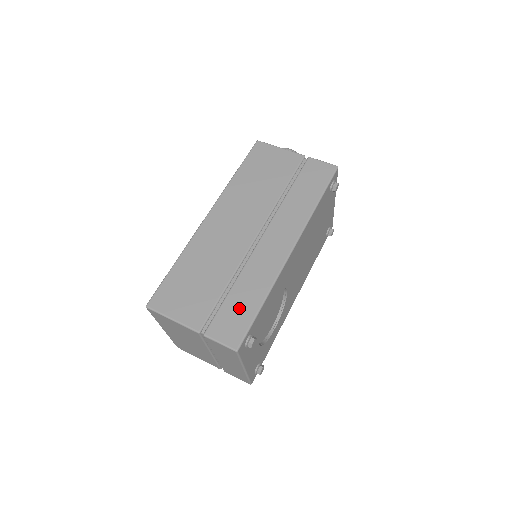
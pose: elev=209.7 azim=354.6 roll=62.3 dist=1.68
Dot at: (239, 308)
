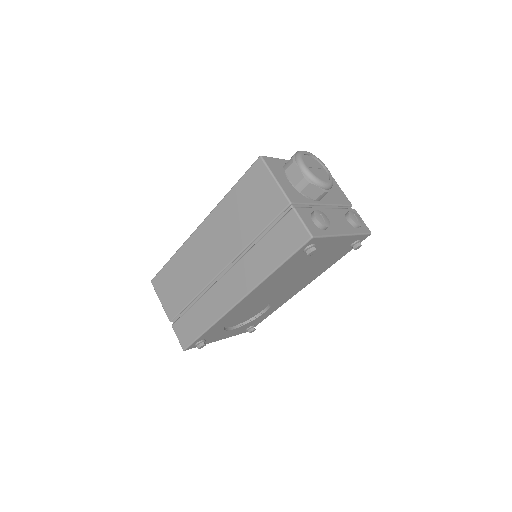
Dot at: (193, 323)
